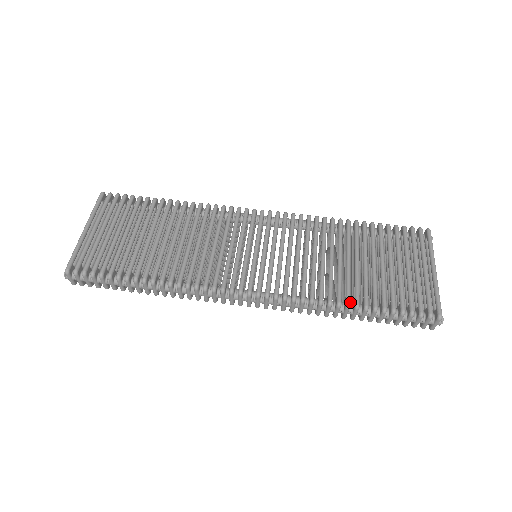
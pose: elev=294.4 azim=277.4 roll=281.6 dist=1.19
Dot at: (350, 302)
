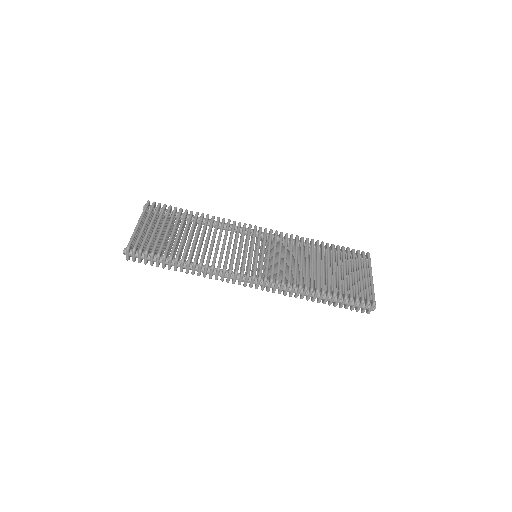
Dot at: occluded
